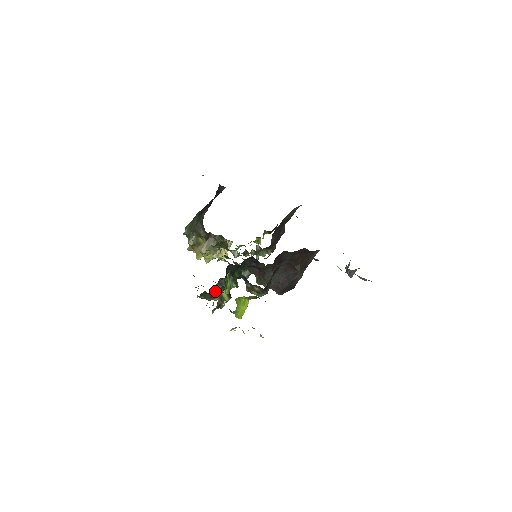
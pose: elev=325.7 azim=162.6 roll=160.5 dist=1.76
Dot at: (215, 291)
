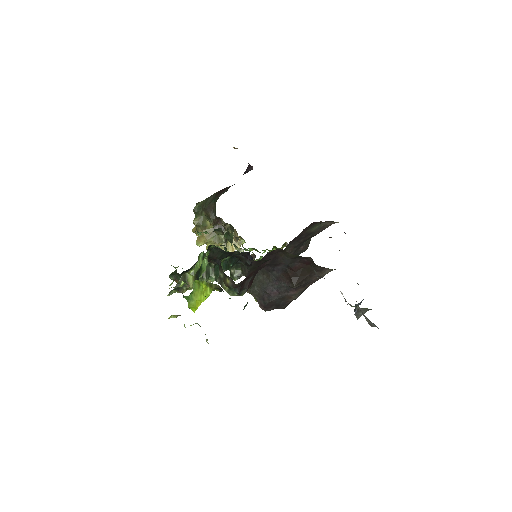
Dot at: occluded
